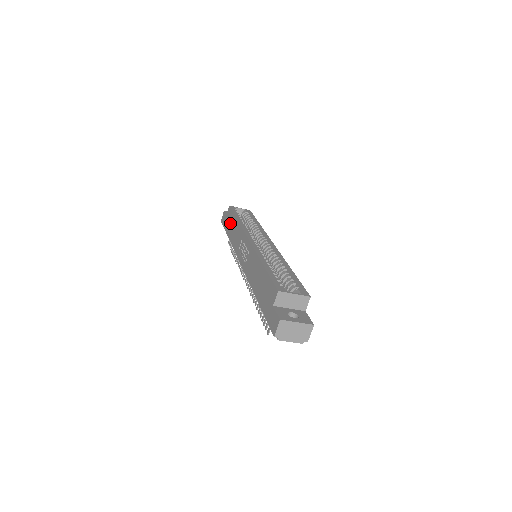
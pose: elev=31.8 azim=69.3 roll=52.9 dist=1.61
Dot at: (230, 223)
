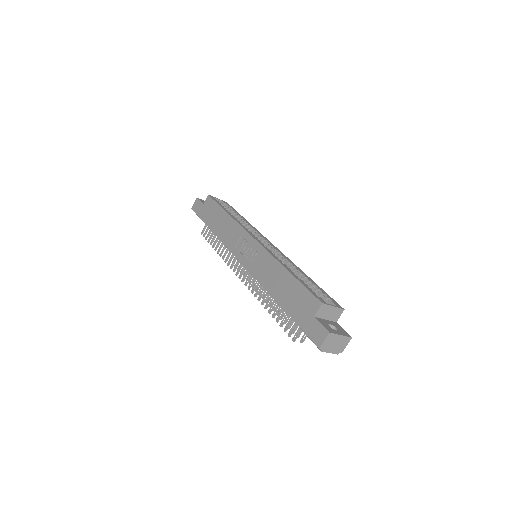
Dot at: (213, 214)
